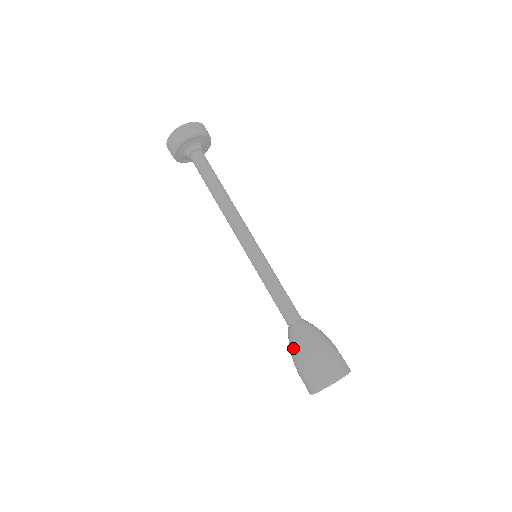
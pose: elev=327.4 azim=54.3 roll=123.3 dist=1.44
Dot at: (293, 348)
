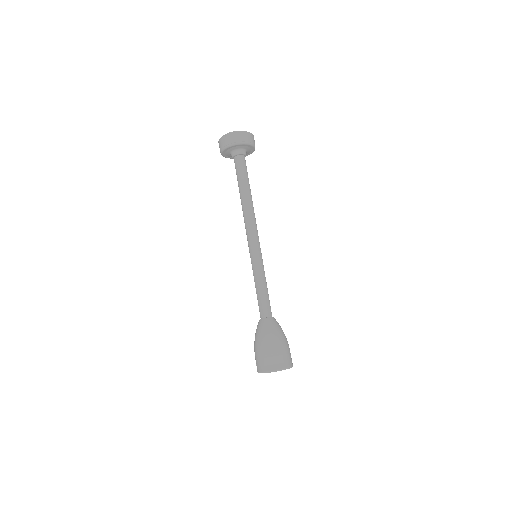
Dot at: (255, 336)
